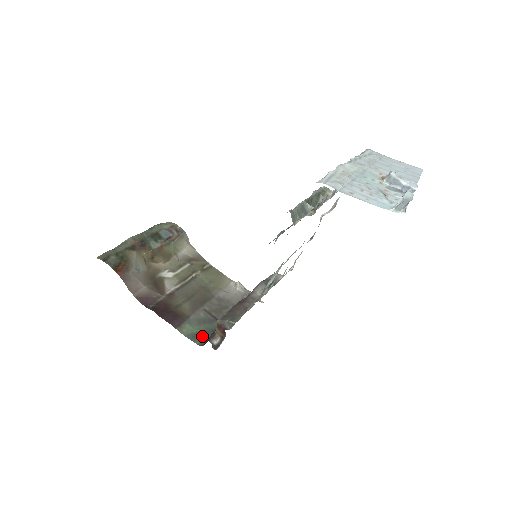
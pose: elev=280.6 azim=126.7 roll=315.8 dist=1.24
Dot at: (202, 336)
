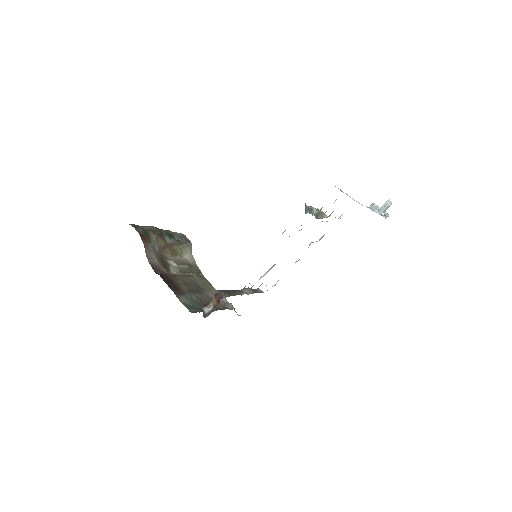
Dot at: (194, 309)
